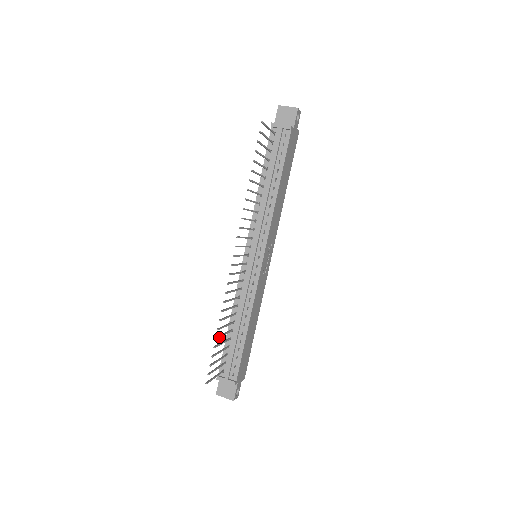
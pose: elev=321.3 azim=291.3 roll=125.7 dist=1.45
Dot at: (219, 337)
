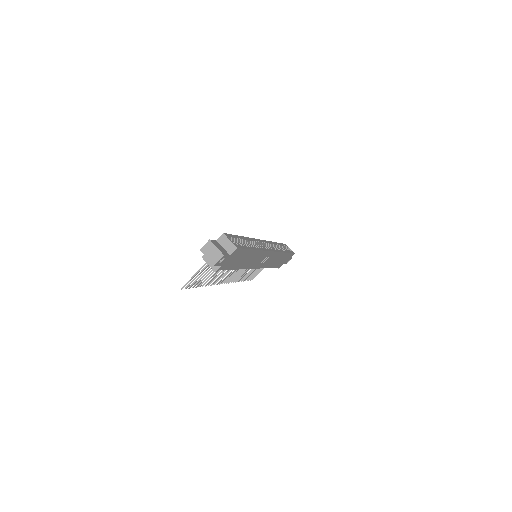
Dot at: occluded
